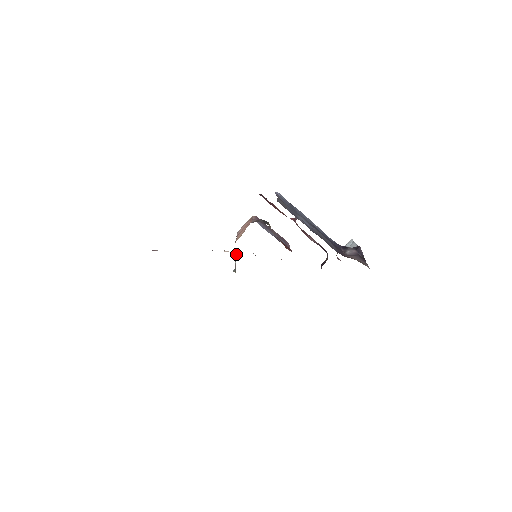
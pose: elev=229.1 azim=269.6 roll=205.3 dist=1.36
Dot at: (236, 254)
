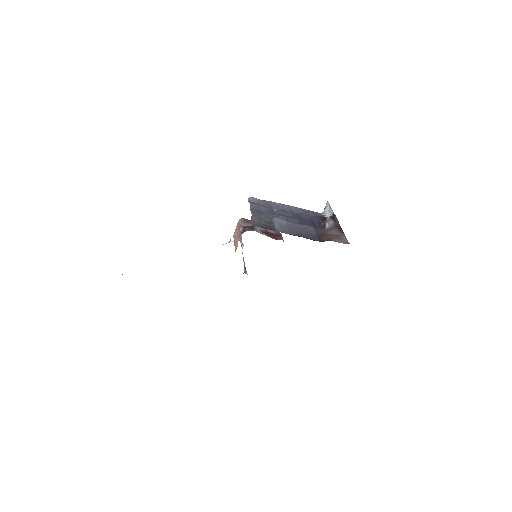
Dot at: occluded
